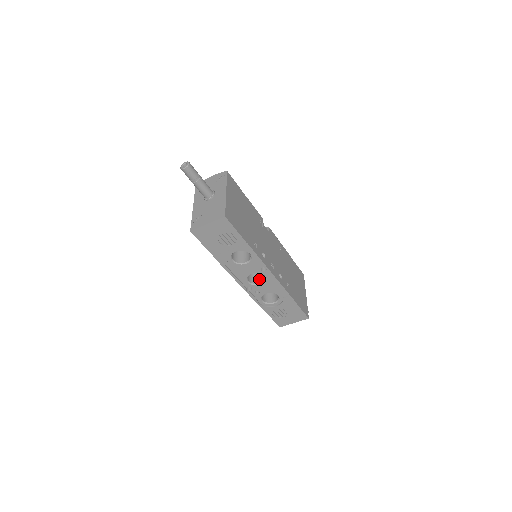
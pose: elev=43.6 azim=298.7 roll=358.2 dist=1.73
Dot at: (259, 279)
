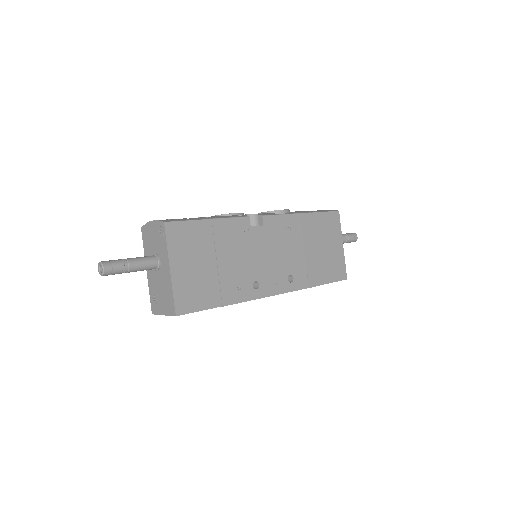
Dot at: occluded
